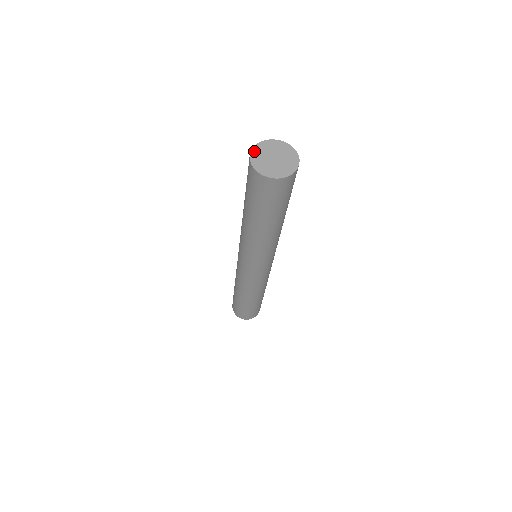
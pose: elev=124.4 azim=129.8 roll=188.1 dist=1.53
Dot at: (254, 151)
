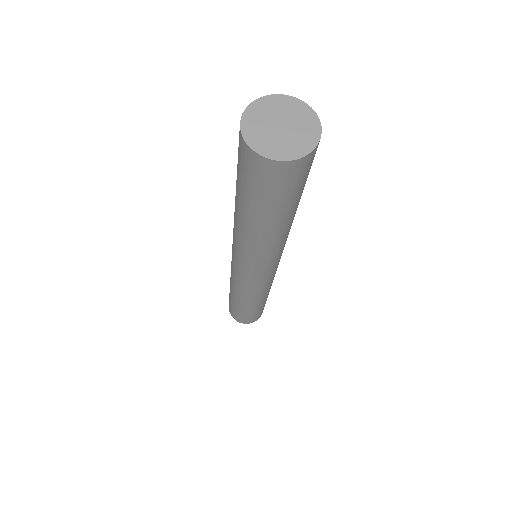
Dot at: (266, 99)
